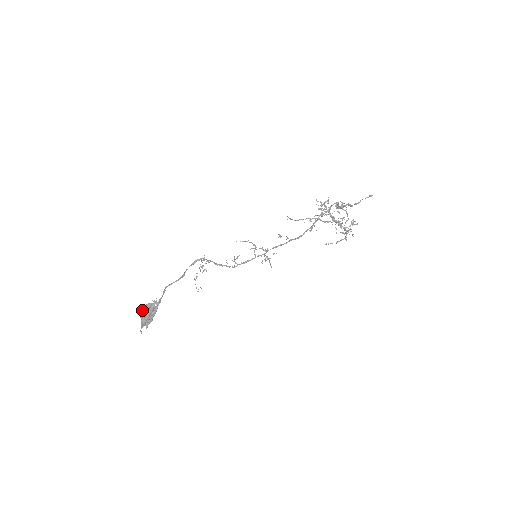
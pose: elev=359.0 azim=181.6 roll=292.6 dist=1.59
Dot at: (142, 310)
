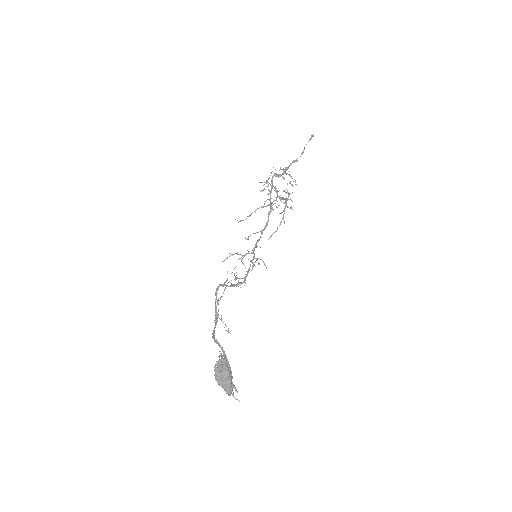
Dot at: (216, 376)
